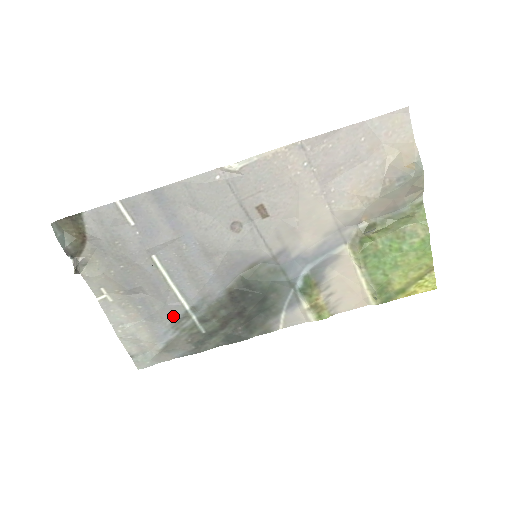
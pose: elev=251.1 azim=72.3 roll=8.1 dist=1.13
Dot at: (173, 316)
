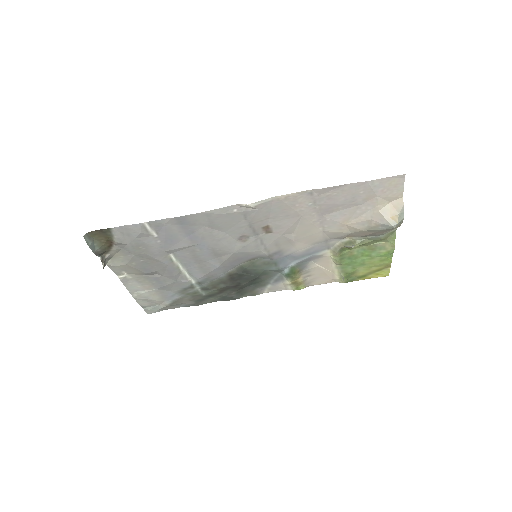
Dot at: (181, 287)
